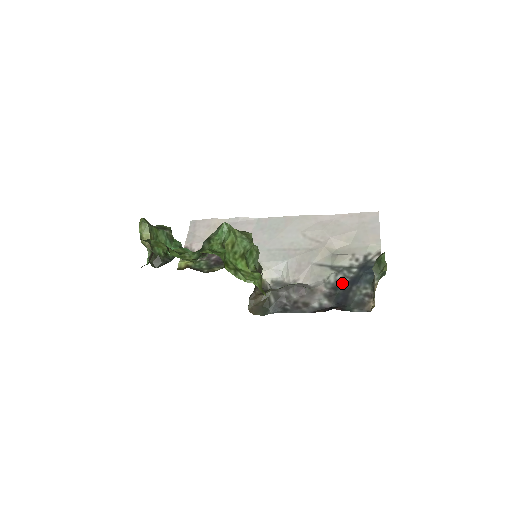
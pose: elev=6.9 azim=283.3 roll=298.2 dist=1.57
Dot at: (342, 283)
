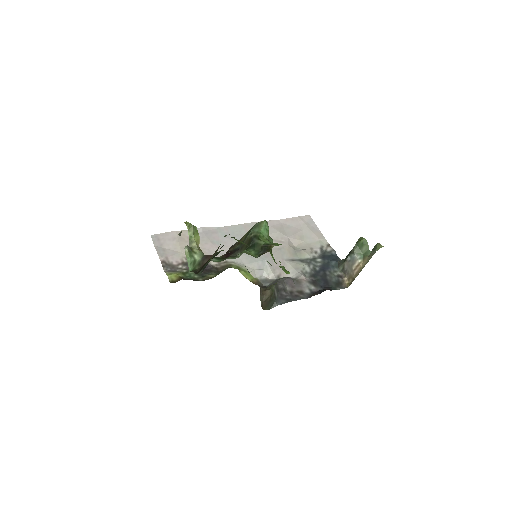
Dot at: (316, 271)
